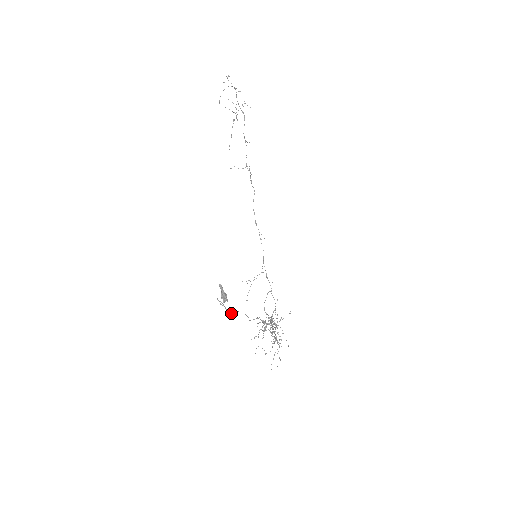
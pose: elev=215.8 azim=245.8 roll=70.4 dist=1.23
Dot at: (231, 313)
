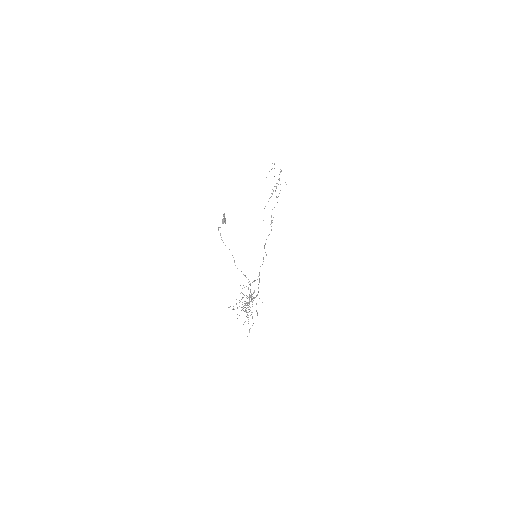
Dot at: occluded
